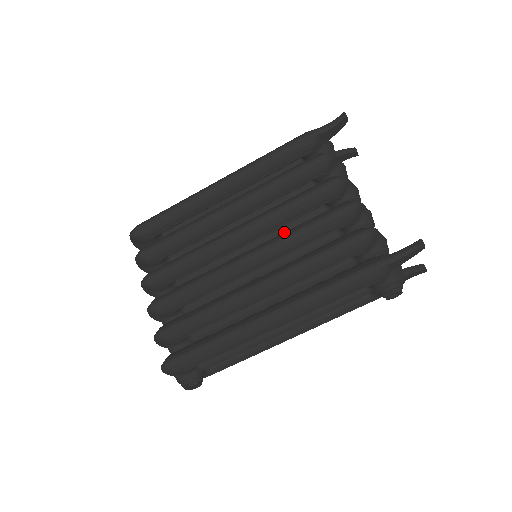
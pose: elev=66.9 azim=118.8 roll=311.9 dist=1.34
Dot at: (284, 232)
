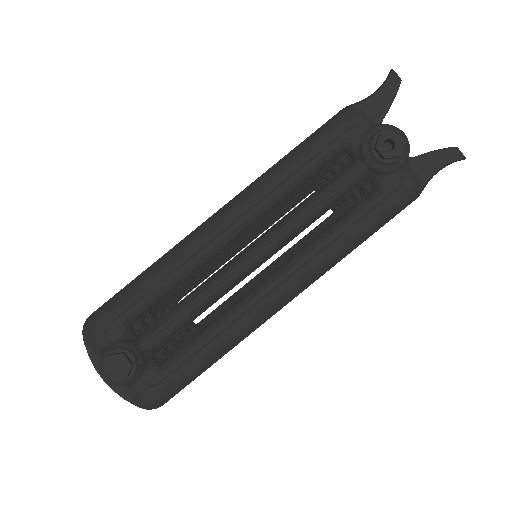
Dot at: occluded
